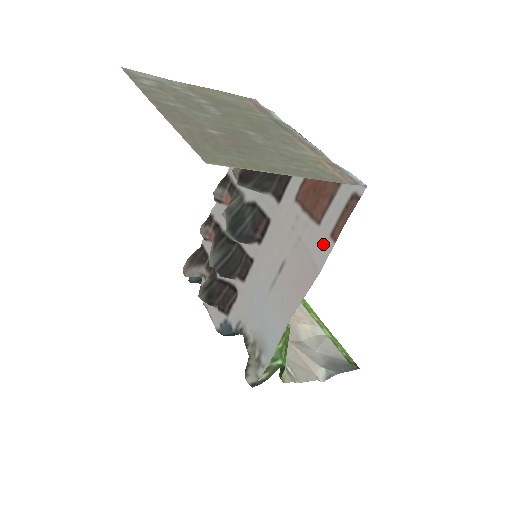
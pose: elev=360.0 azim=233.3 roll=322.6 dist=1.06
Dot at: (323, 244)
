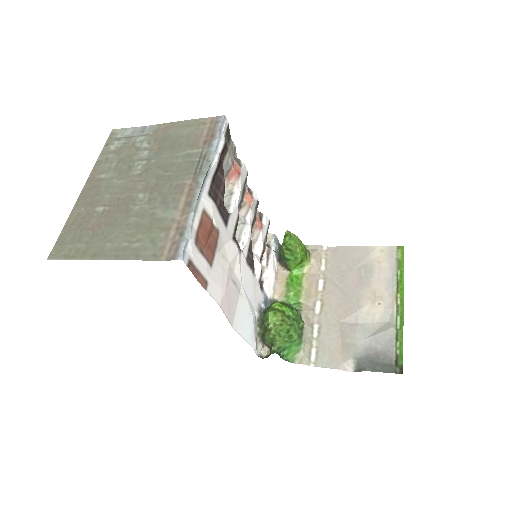
Dot at: (213, 285)
